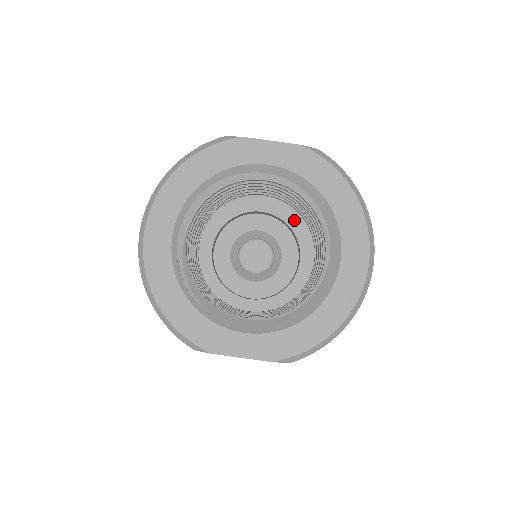
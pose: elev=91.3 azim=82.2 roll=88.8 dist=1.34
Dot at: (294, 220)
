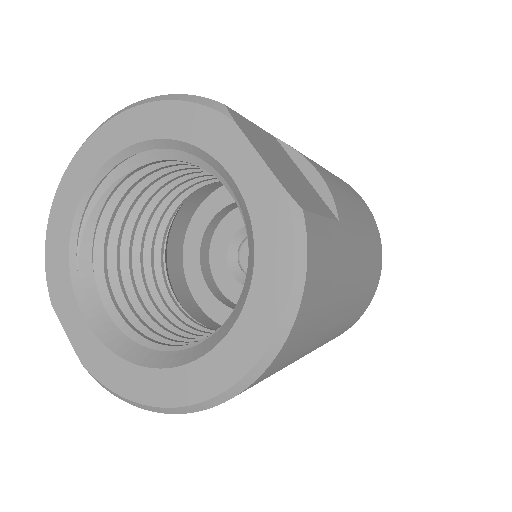
Dot at: occluded
